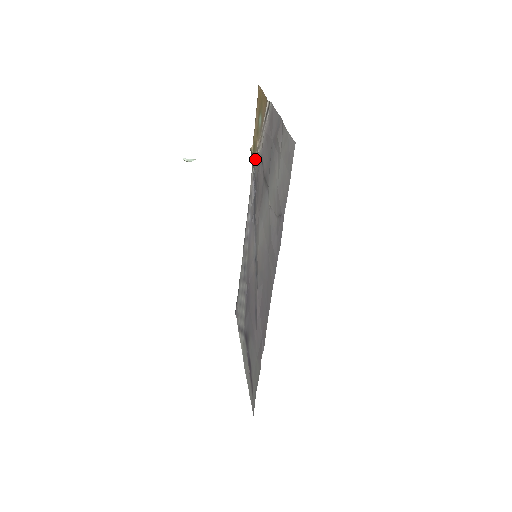
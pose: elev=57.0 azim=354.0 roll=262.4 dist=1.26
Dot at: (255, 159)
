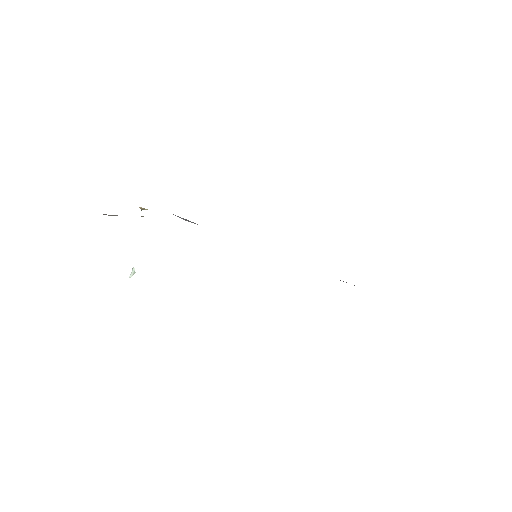
Dot at: occluded
